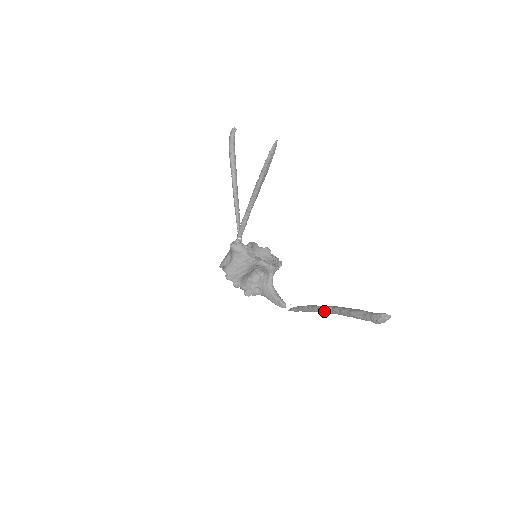
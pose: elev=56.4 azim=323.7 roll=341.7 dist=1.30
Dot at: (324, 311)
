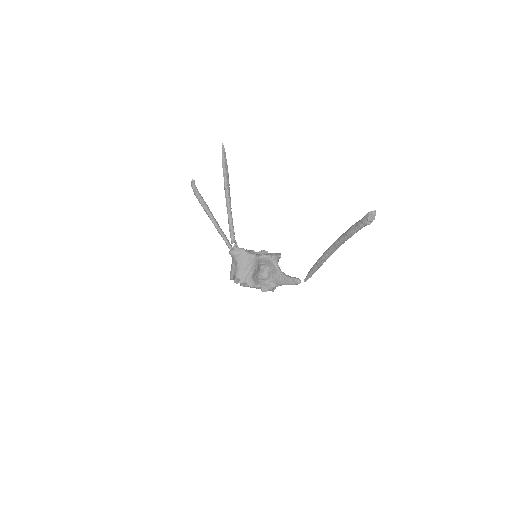
Dot at: (329, 253)
